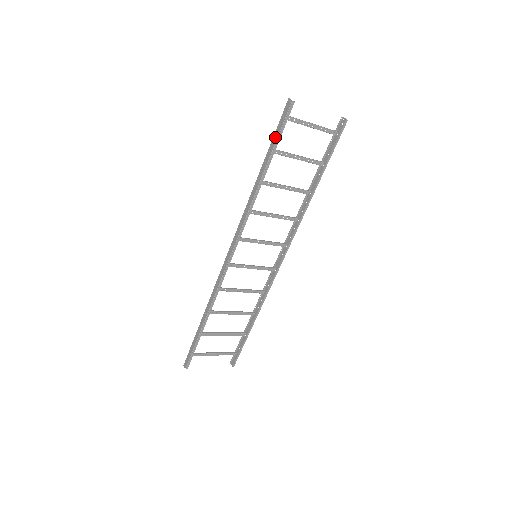
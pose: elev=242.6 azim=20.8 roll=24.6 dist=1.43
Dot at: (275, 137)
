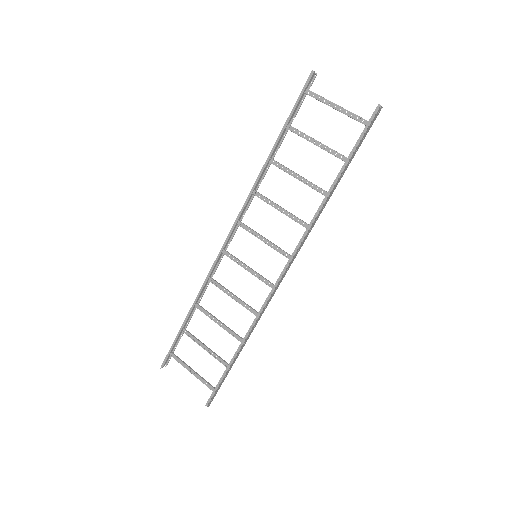
Dot at: (293, 111)
